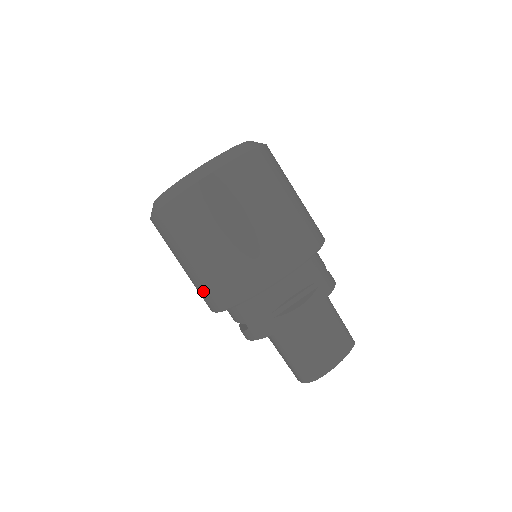
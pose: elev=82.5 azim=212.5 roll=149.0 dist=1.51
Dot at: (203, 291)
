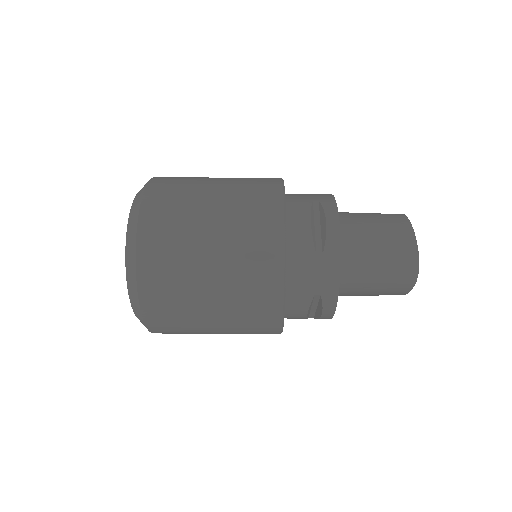
Dot at: (251, 316)
